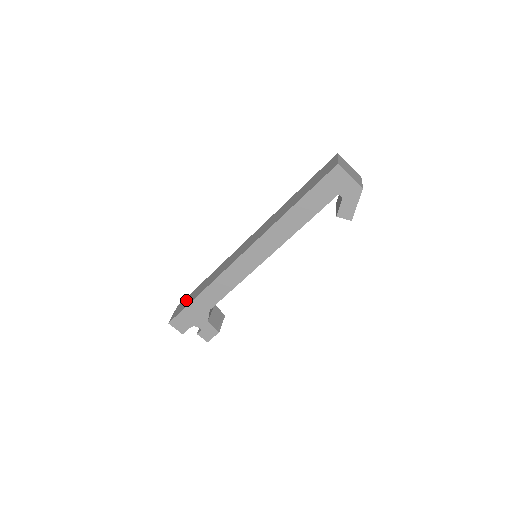
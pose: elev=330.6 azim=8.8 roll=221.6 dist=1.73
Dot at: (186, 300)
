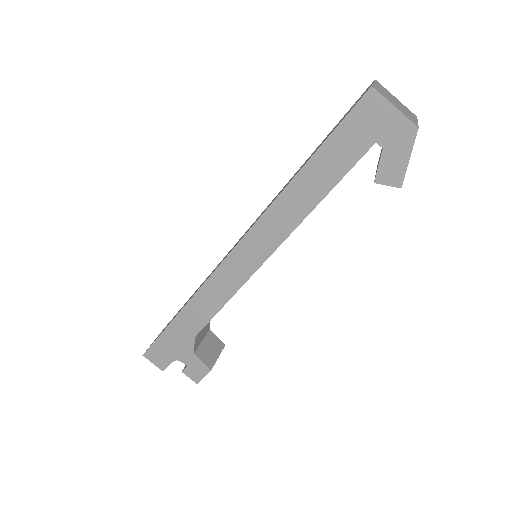
Dot at: occluded
